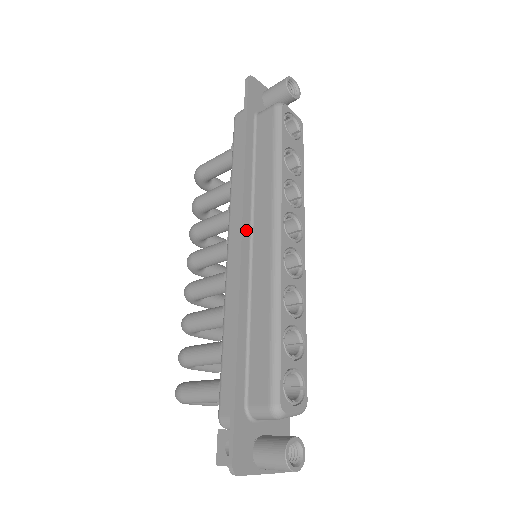
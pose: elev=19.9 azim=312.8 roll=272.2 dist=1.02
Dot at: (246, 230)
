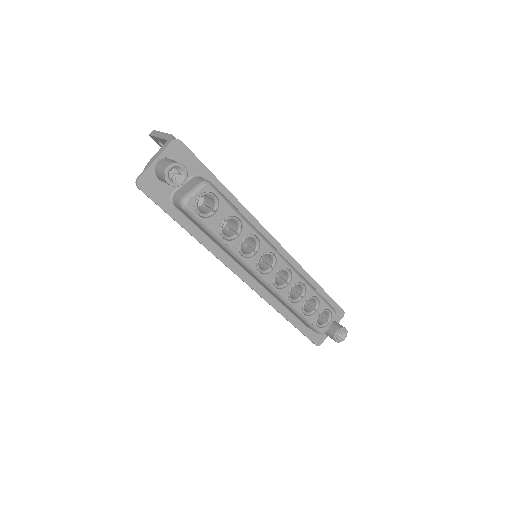
Dot at: (241, 274)
